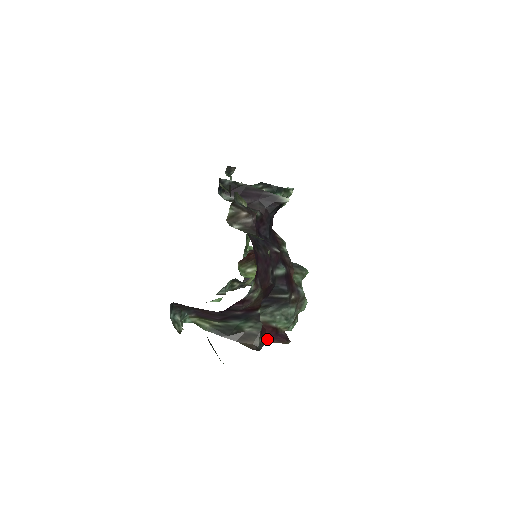
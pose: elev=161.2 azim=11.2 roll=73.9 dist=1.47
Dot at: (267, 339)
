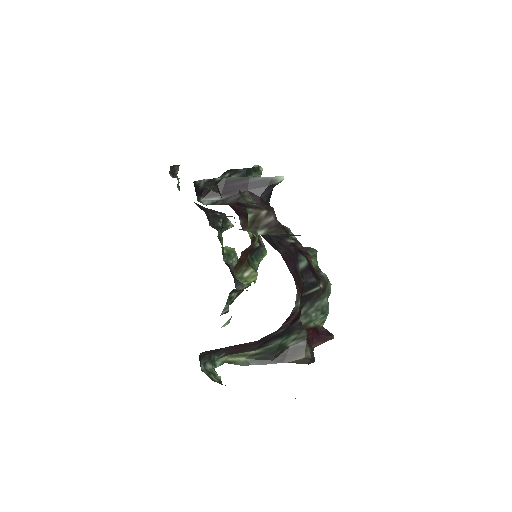
Dot at: (312, 344)
